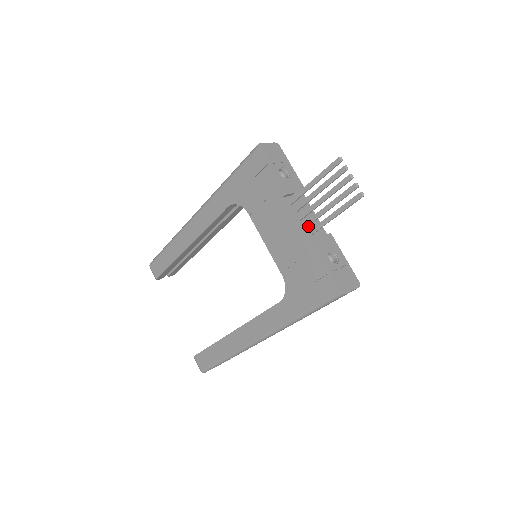
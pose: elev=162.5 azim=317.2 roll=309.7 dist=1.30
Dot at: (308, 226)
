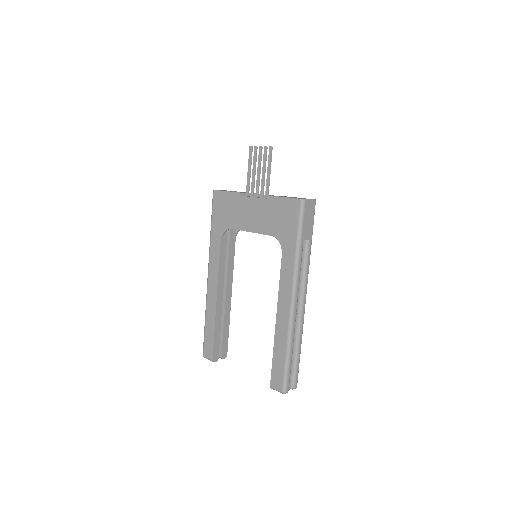
Dot at: occluded
